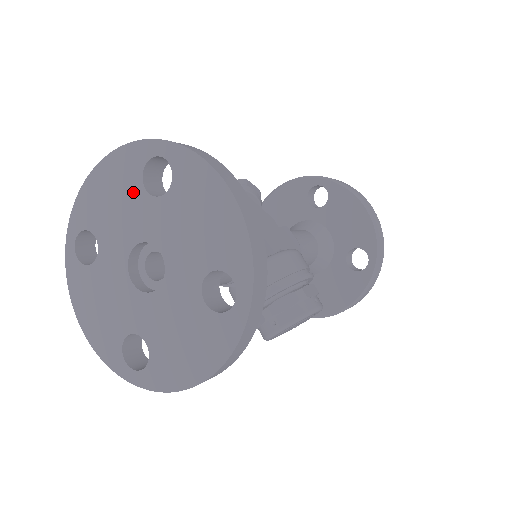
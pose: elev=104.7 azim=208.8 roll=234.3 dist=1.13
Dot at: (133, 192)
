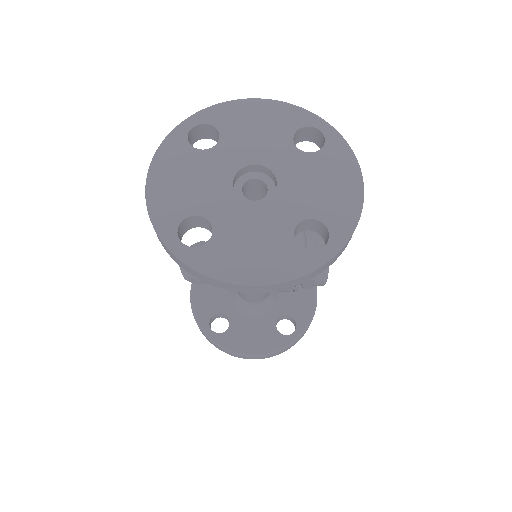
Dot at: (196, 160)
